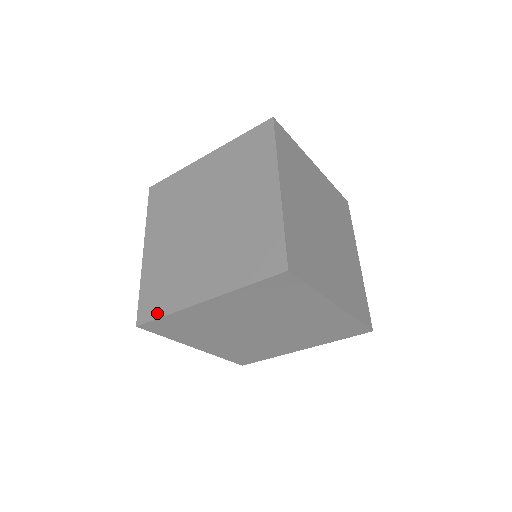
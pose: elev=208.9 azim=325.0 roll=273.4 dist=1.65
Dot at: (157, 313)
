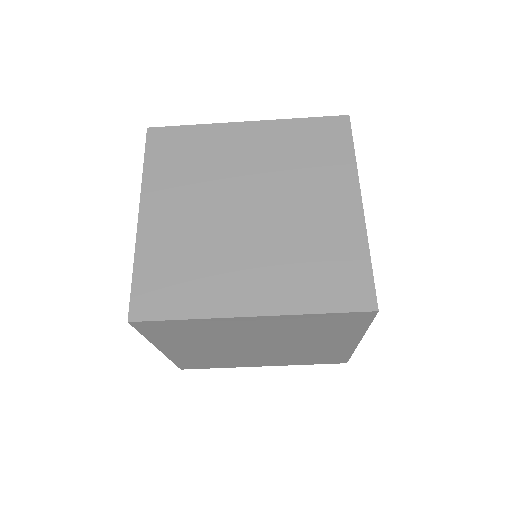
Dot at: occluded
